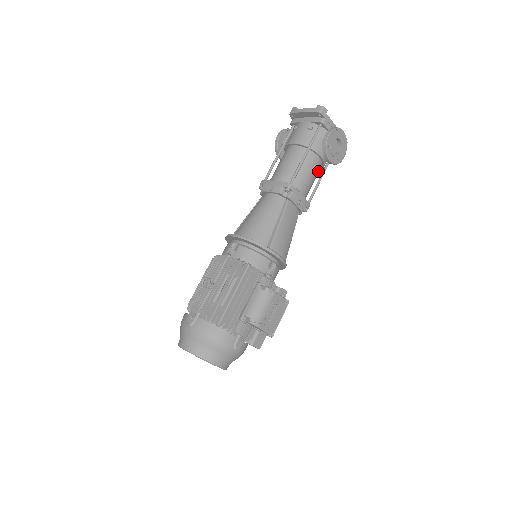
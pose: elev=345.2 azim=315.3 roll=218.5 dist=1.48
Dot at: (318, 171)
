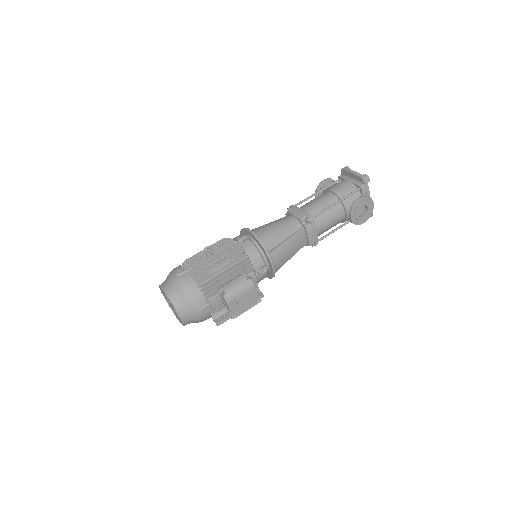
Dot at: (338, 222)
